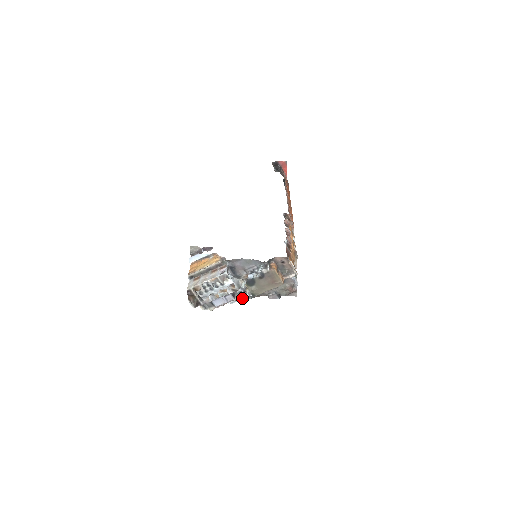
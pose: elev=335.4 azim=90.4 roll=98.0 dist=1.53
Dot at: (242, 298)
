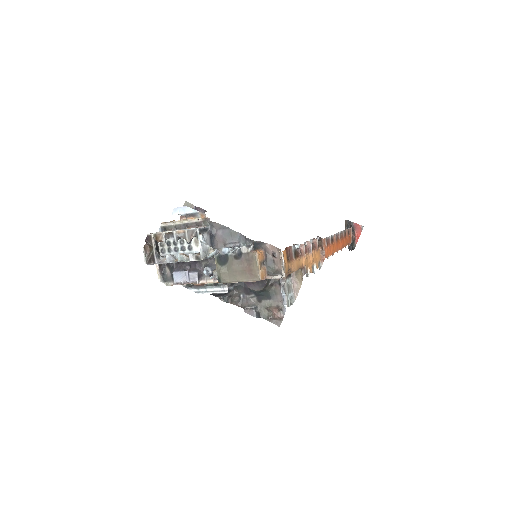
Dot at: (211, 291)
